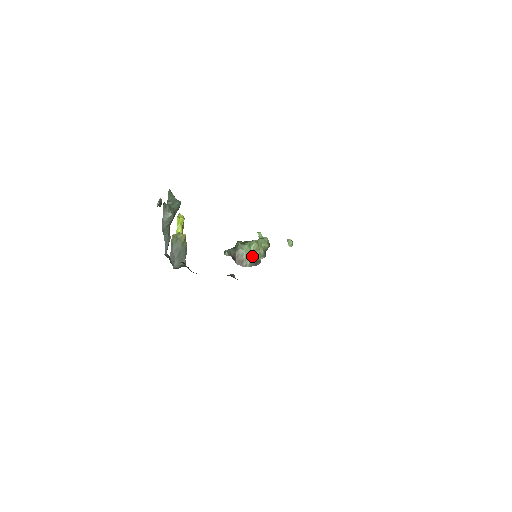
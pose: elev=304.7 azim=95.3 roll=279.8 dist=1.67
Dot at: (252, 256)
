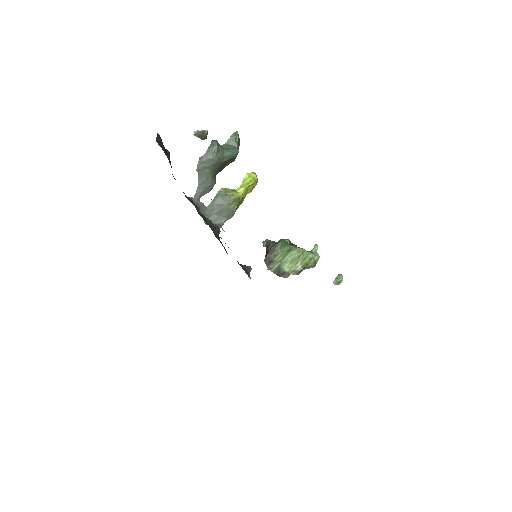
Dot at: (284, 263)
